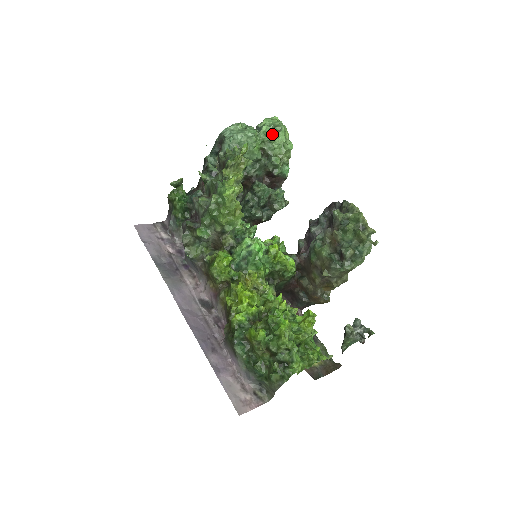
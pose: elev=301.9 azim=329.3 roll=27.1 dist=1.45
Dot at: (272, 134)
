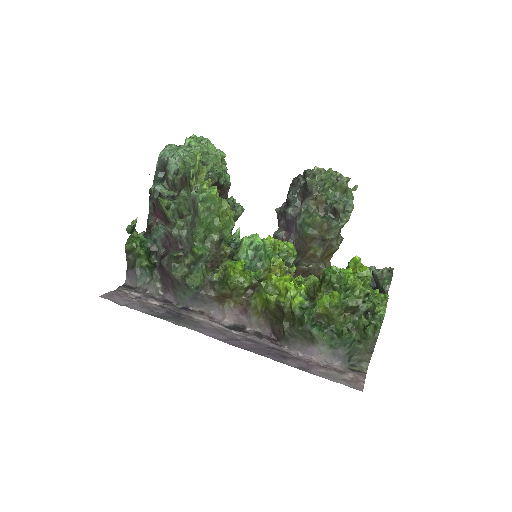
Dot at: (204, 146)
